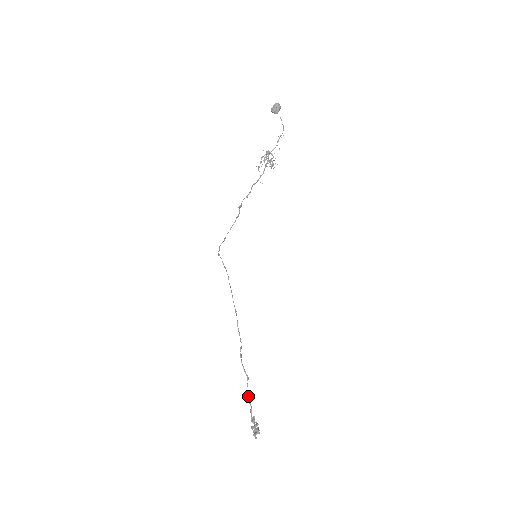
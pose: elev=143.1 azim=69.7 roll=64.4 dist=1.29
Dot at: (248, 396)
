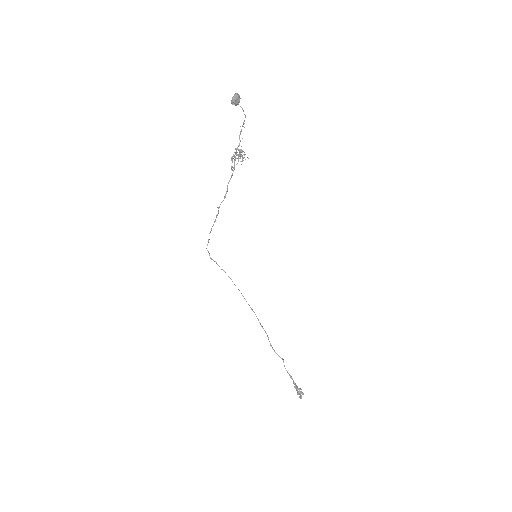
Dot at: (289, 374)
